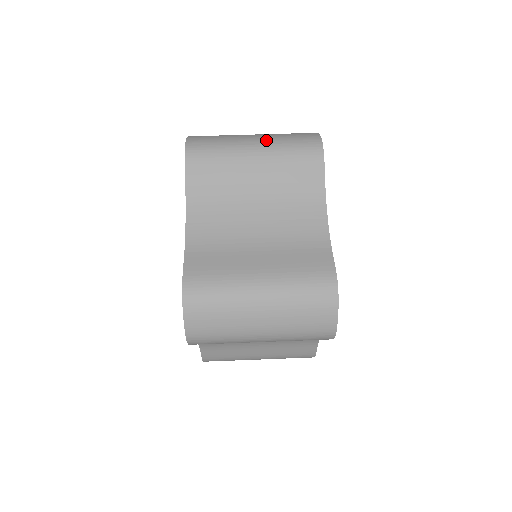
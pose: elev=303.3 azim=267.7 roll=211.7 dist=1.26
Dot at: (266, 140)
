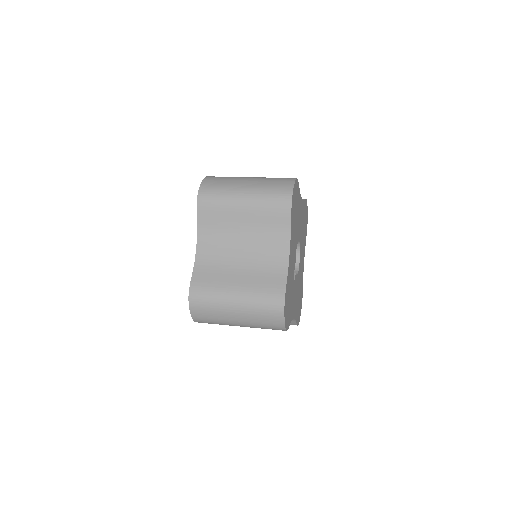
Dot at: occluded
